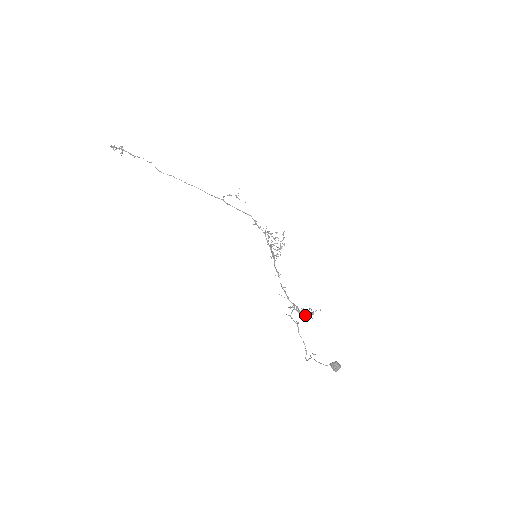
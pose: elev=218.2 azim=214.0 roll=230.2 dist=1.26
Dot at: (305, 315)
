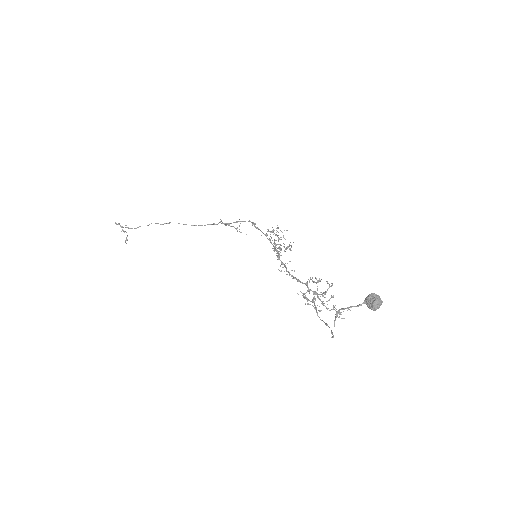
Dot at: (326, 301)
